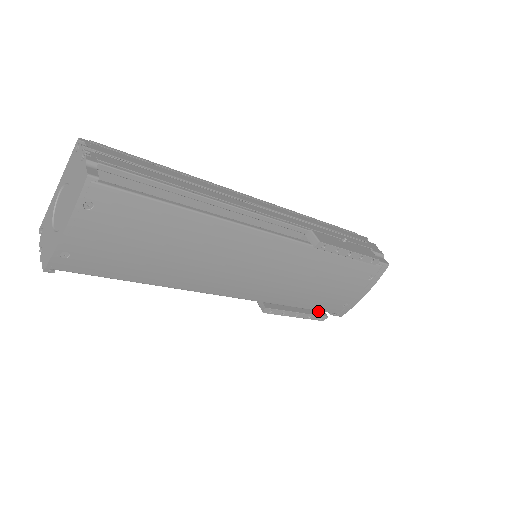
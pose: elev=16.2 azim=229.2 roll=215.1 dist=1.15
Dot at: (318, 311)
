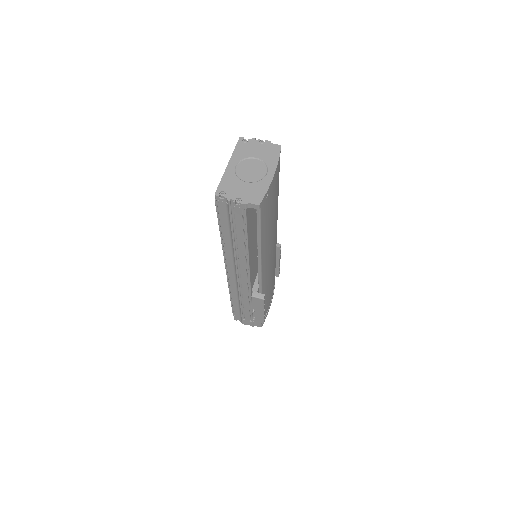
Dot at: occluded
